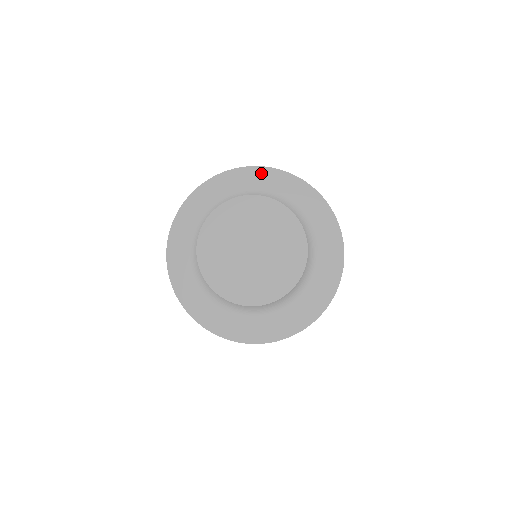
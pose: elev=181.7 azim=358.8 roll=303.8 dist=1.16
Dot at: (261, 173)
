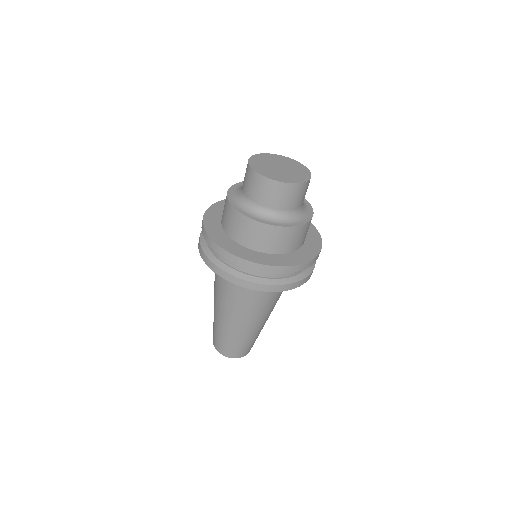
Dot at: occluded
